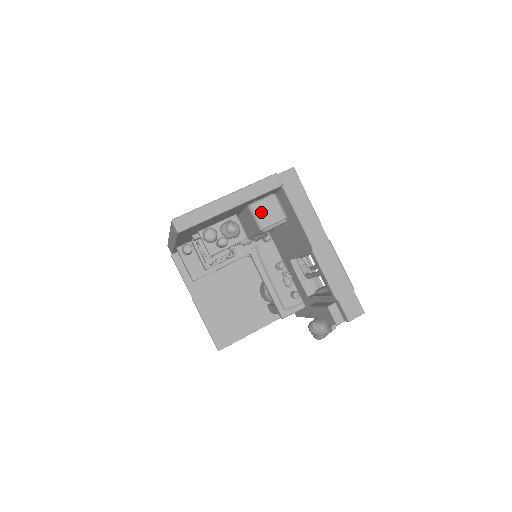
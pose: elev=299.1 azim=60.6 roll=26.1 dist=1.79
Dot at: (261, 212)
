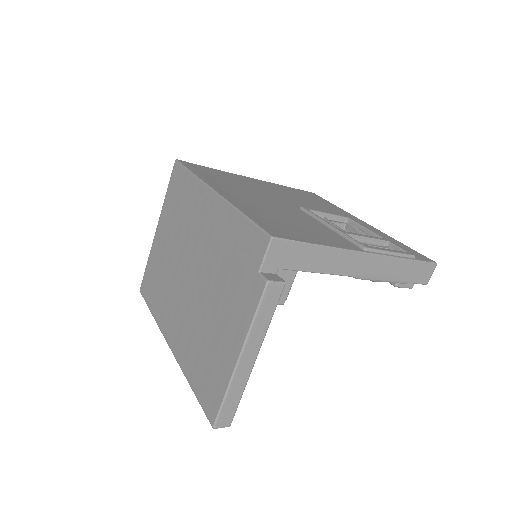
Dot at: occluded
